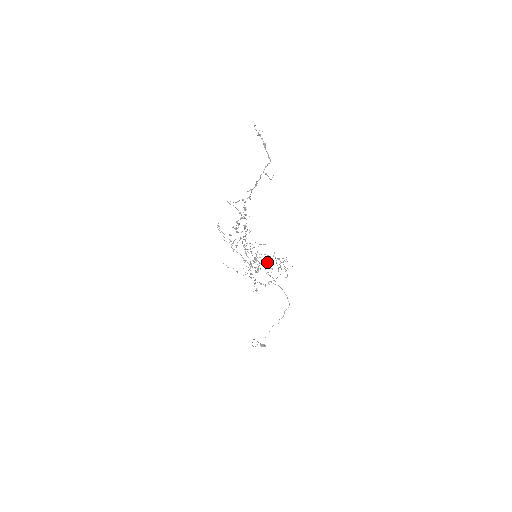
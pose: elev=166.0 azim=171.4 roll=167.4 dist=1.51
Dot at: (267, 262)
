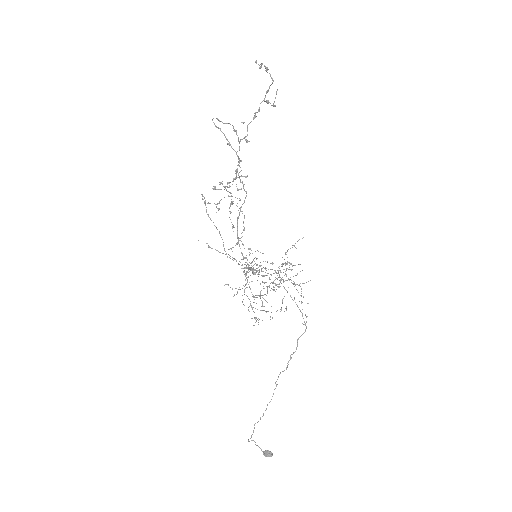
Dot at: (273, 273)
